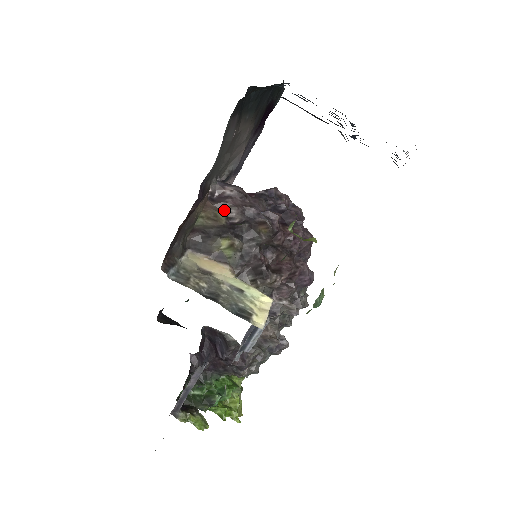
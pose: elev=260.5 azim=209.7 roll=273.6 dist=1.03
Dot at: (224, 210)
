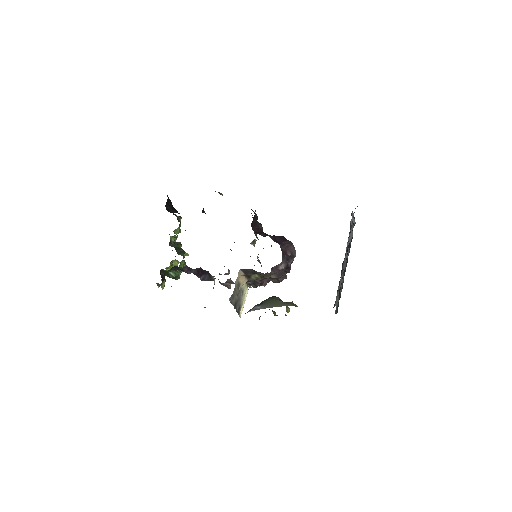
Dot at: (272, 274)
